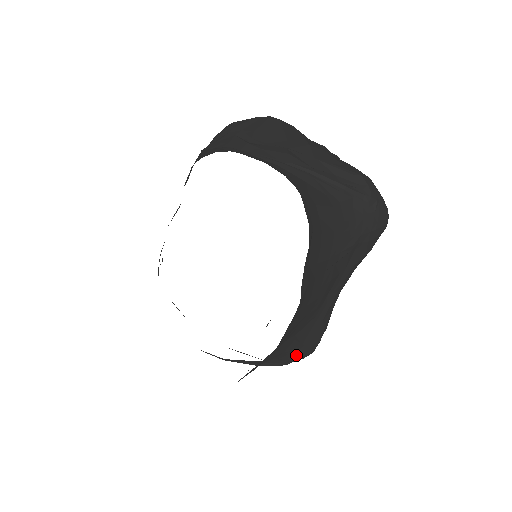
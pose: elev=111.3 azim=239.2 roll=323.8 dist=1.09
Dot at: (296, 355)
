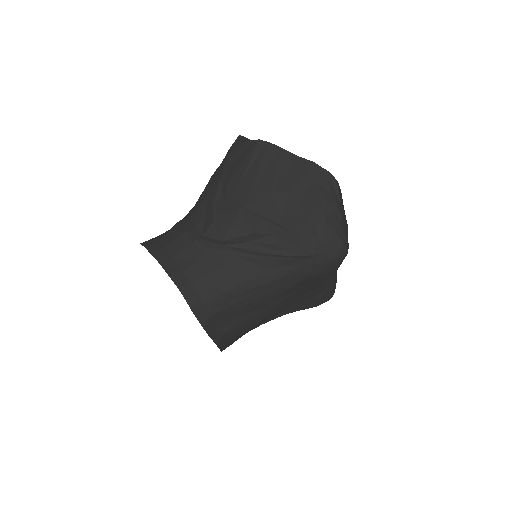
Dot at: occluded
